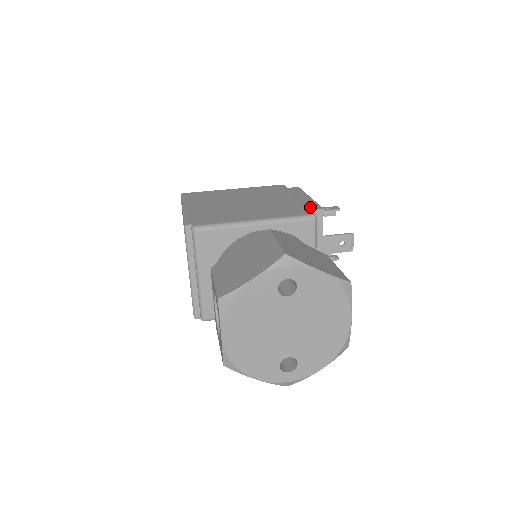
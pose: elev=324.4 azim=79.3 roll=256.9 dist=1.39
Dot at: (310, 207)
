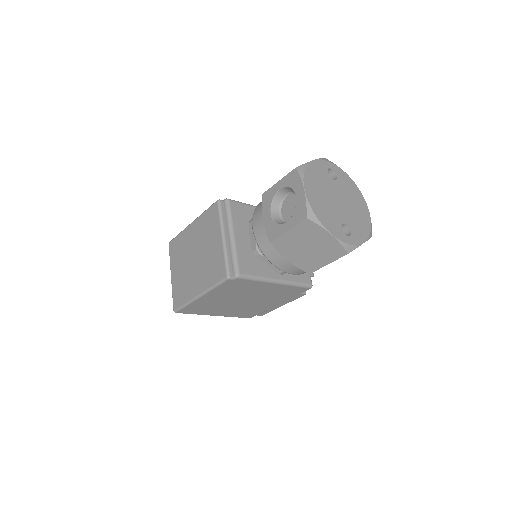
Dot at: occluded
